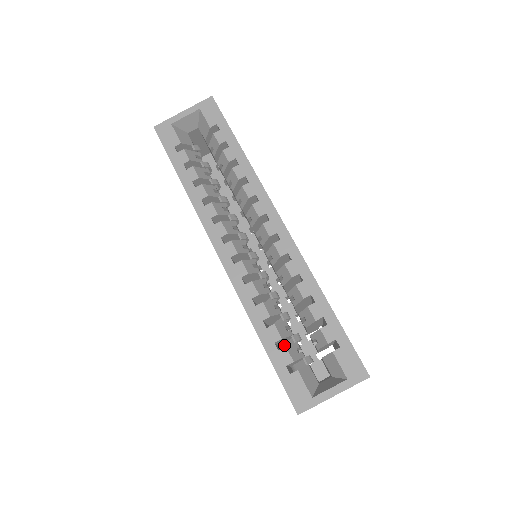
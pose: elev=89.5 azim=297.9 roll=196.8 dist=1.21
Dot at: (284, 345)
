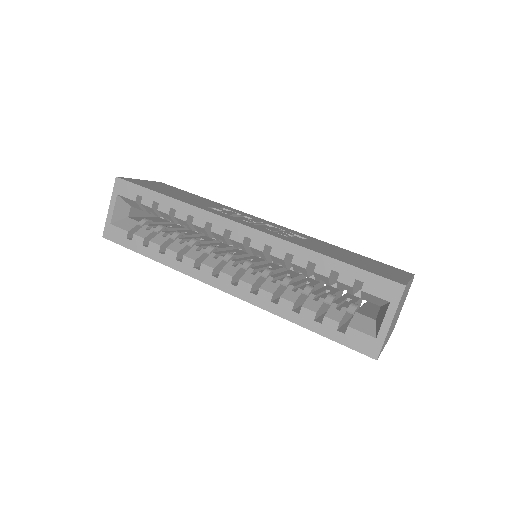
Dot at: occluded
